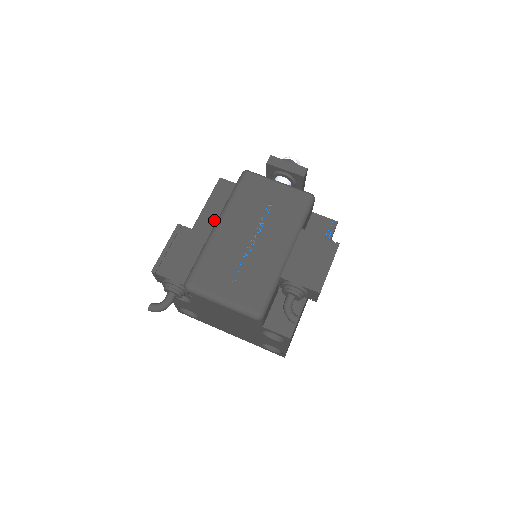
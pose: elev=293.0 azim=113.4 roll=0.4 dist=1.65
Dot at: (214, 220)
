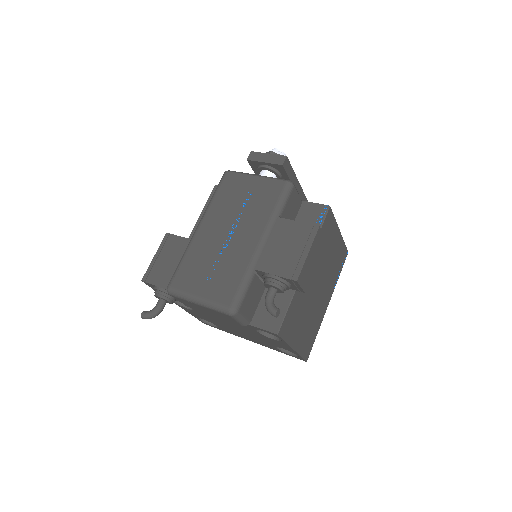
Dot at: occluded
